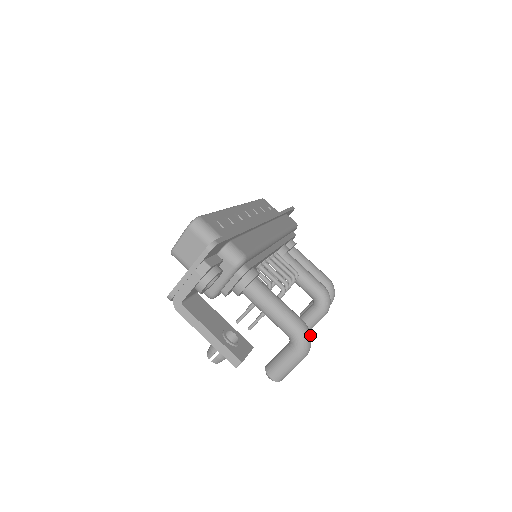
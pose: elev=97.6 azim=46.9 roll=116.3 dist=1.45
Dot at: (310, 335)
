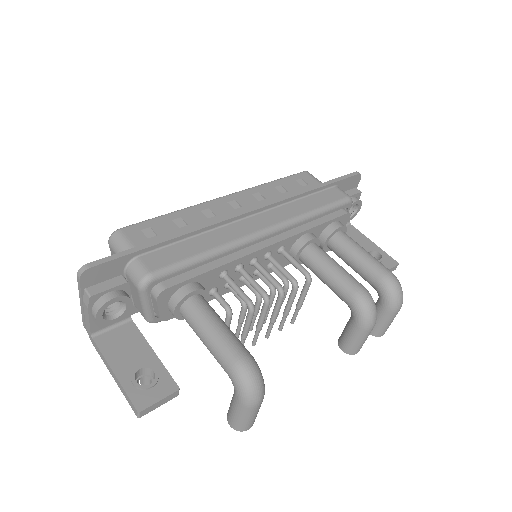
Dot at: (253, 376)
